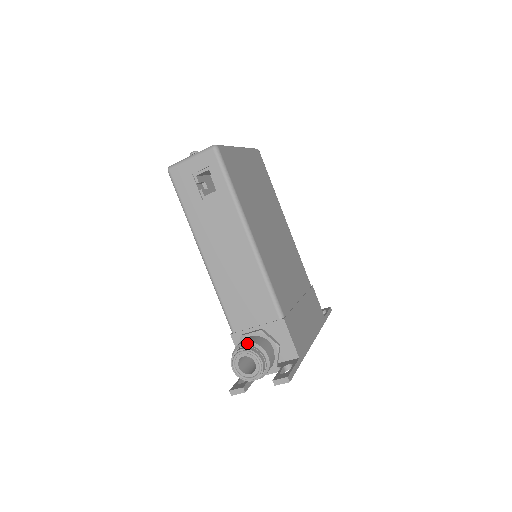
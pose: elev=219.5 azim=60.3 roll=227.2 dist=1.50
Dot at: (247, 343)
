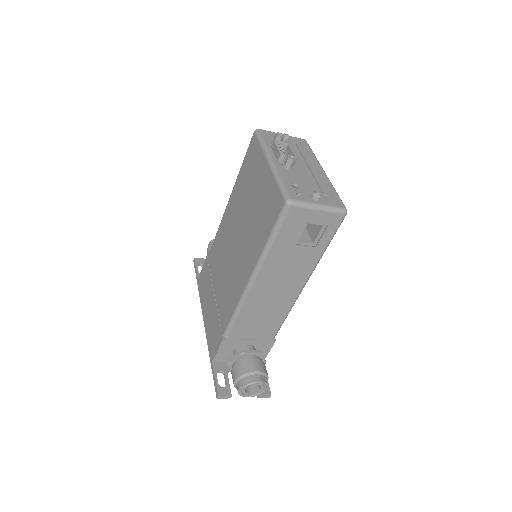
Dot at: (261, 373)
